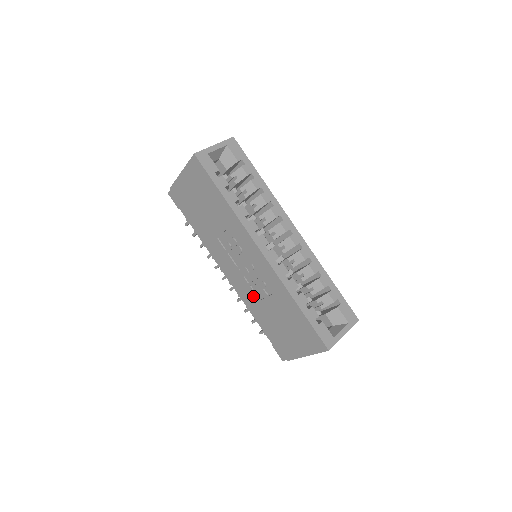
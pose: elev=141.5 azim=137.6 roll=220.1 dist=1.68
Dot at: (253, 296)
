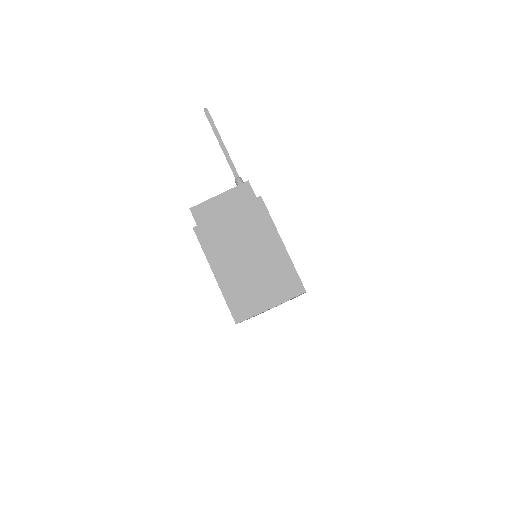
Dot at: occluded
